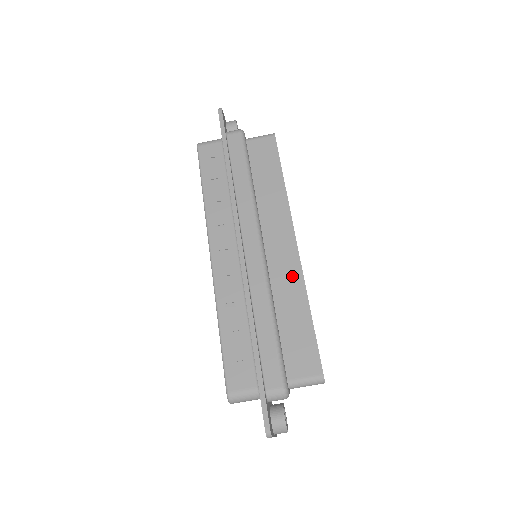
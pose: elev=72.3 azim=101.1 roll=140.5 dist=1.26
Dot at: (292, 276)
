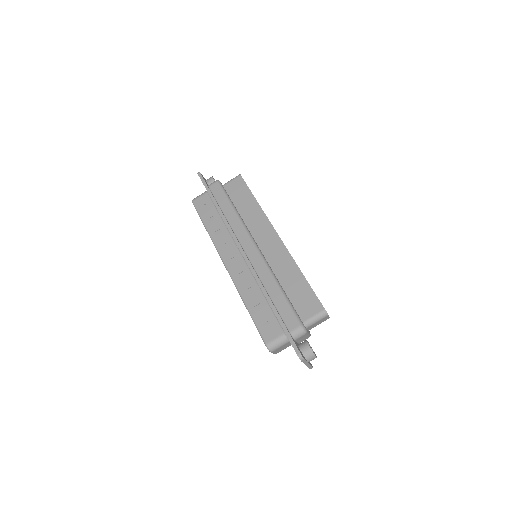
Dot at: (283, 257)
